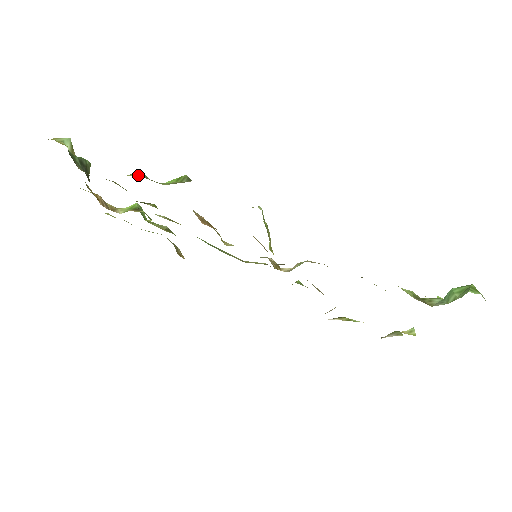
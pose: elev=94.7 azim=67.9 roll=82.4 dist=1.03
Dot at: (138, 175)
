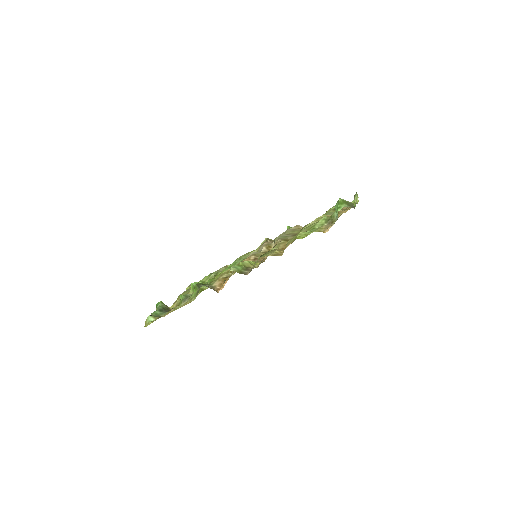
Dot at: (183, 304)
